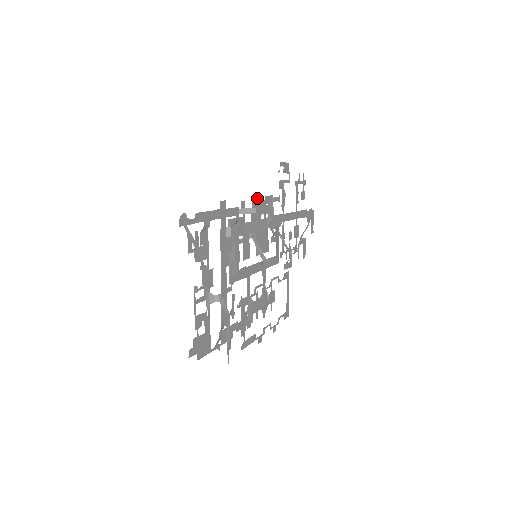
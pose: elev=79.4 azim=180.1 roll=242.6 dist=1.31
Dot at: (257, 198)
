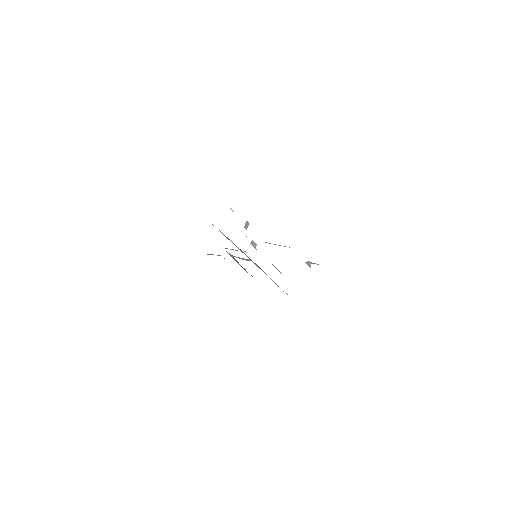
Dot at: occluded
